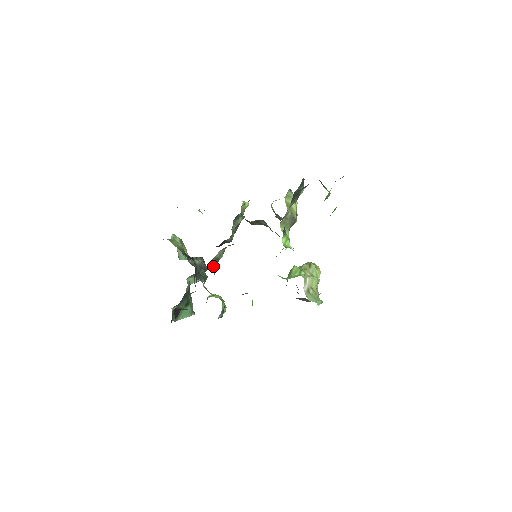
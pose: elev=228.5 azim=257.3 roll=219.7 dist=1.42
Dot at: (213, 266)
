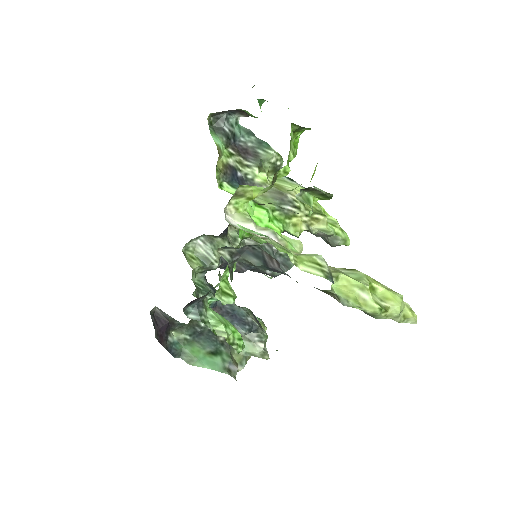
Dot at: (196, 262)
